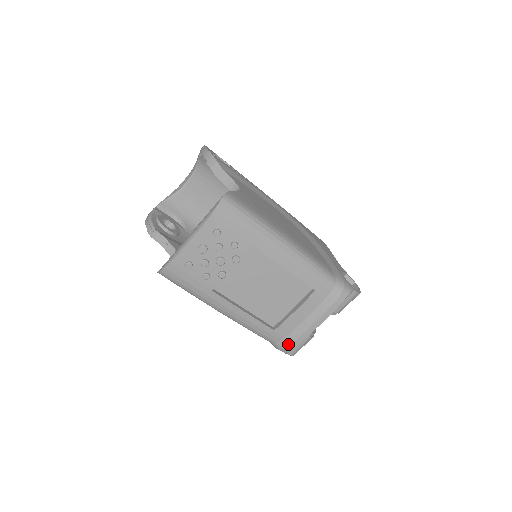
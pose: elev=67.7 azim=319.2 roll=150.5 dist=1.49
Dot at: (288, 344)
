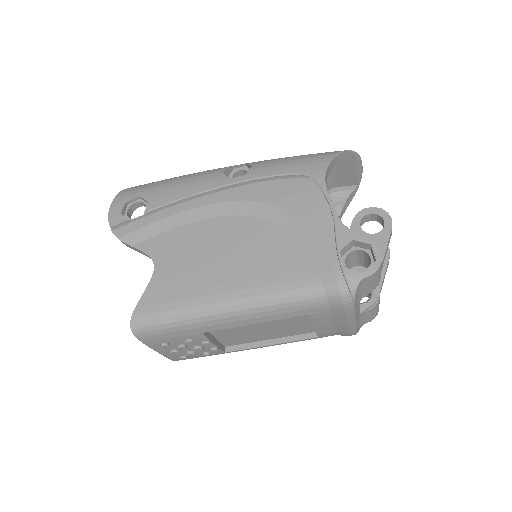
Dot at: (346, 335)
